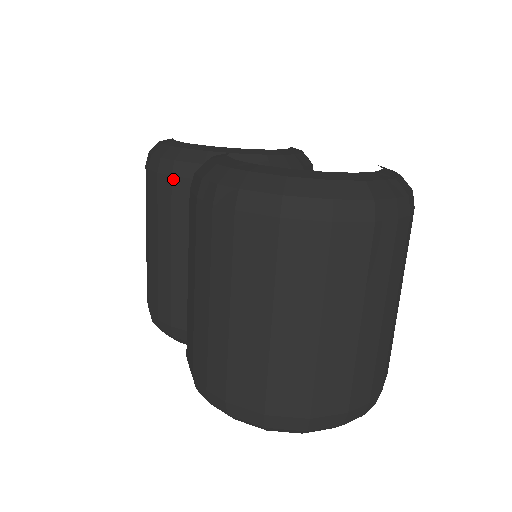
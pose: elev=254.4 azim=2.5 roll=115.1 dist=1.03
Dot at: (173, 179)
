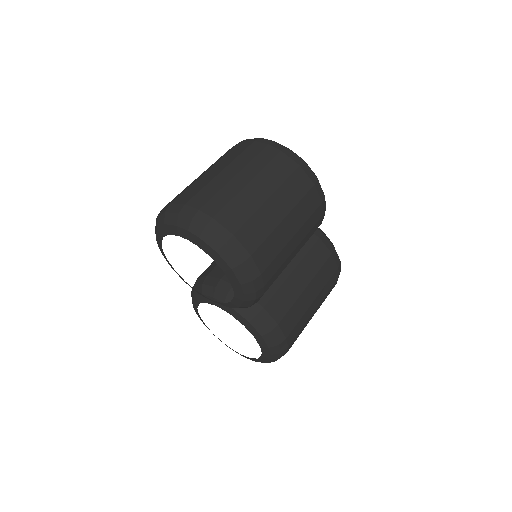
Dot at: occluded
